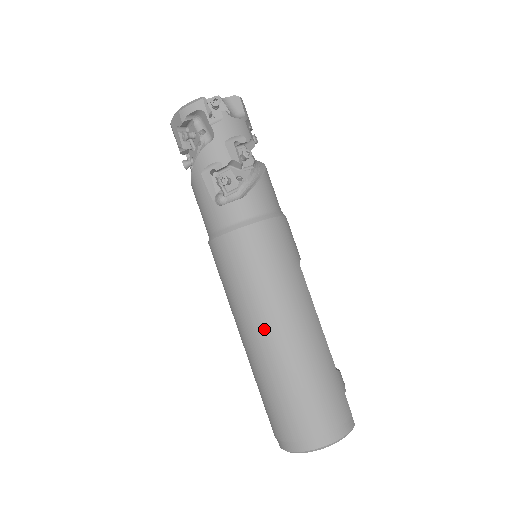
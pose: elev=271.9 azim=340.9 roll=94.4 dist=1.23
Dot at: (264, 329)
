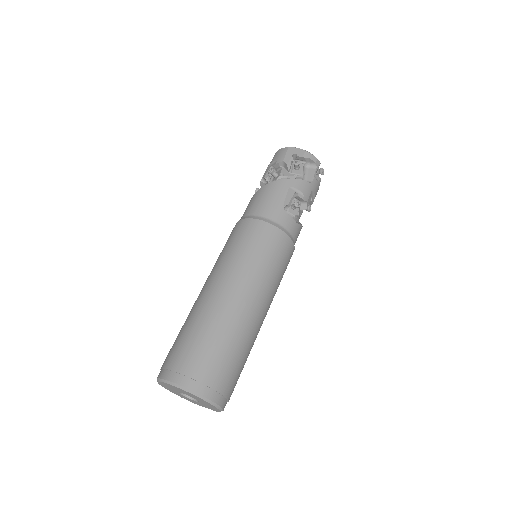
Dot at: (249, 296)
